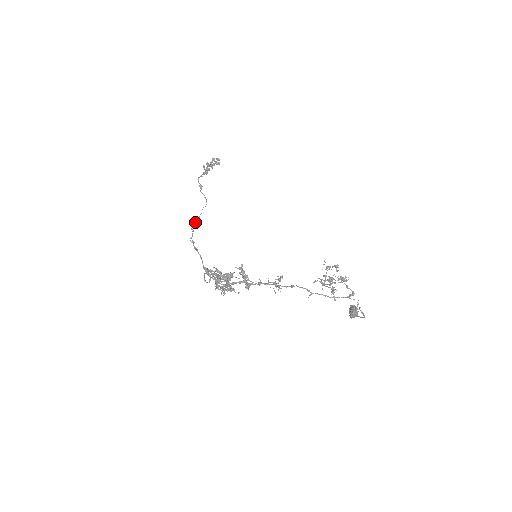
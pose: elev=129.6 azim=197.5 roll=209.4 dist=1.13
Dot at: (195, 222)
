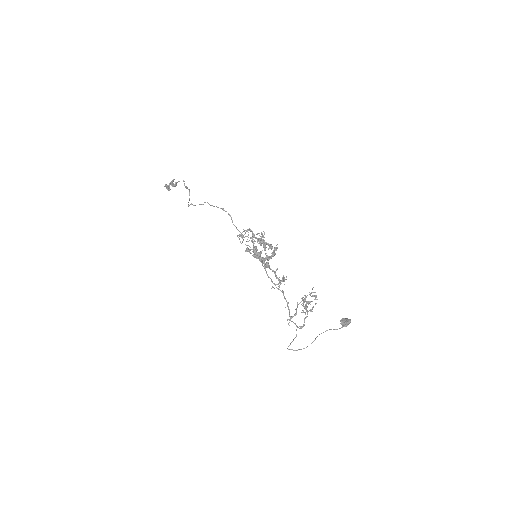
Dot at: (192, 204)
